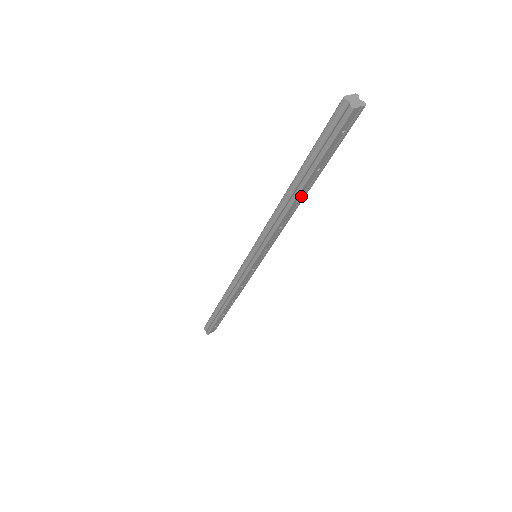
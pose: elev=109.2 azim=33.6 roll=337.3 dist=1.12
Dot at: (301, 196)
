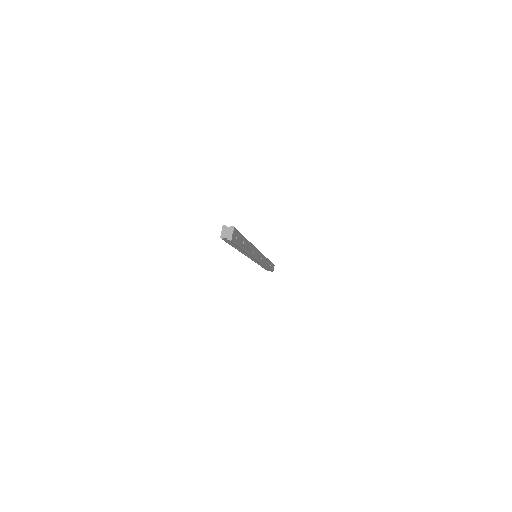
Dot at: (248, 246)
